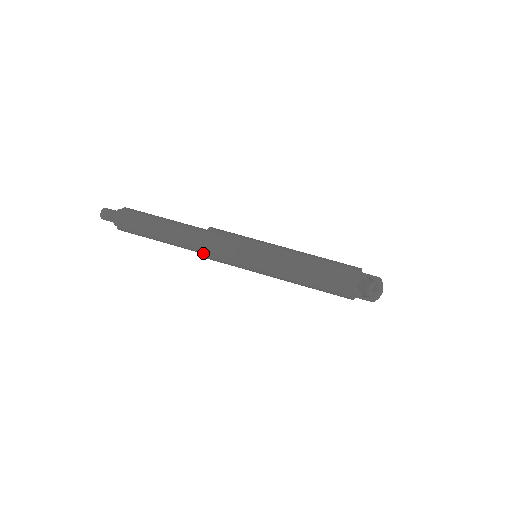
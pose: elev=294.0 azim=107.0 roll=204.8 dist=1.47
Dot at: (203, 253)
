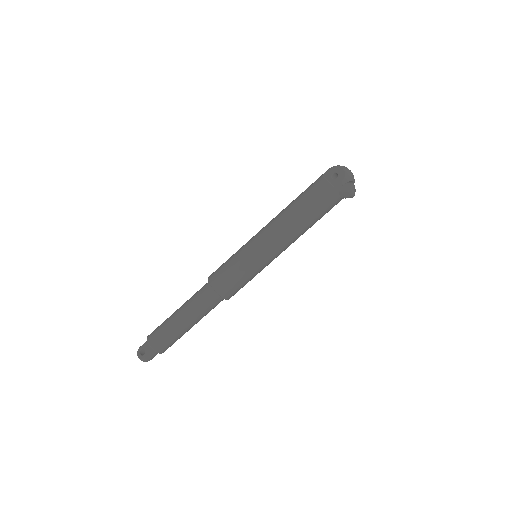
Dot at: occluded
